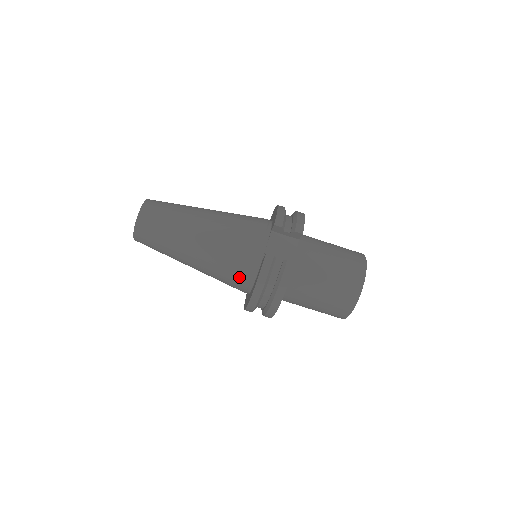
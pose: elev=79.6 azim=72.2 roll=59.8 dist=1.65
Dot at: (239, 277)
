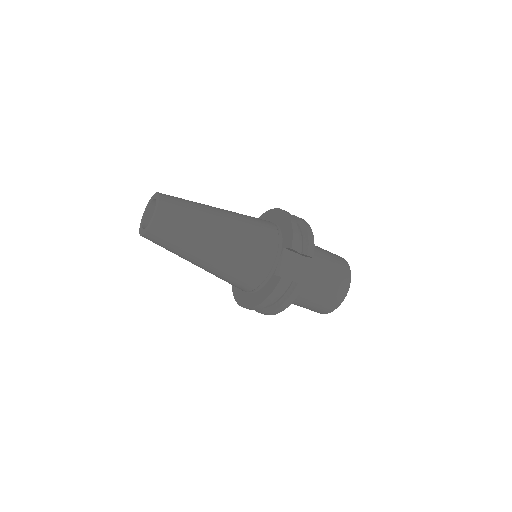
Dot at: (245, 285)
